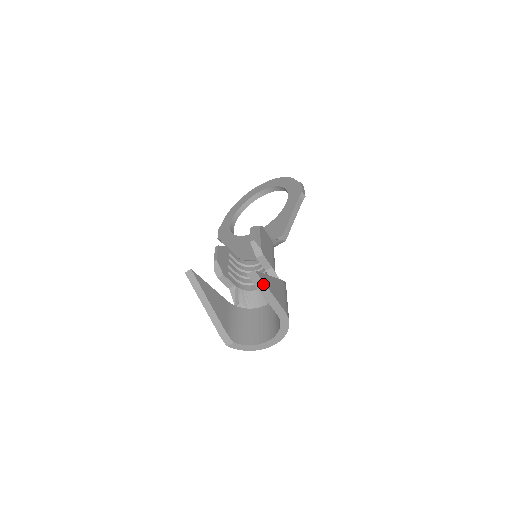
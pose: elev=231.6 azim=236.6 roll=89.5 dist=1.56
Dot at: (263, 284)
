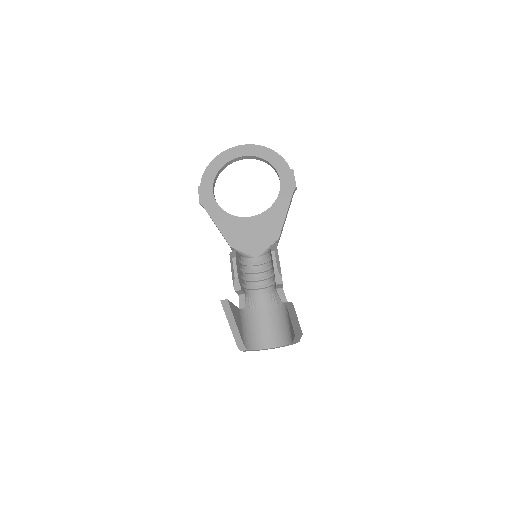
Dot at: (300, 336)
